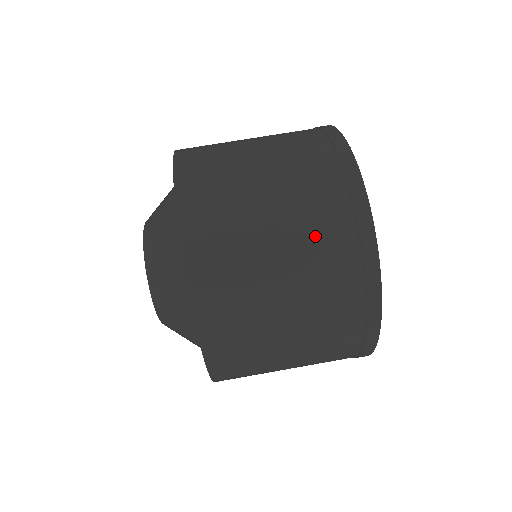
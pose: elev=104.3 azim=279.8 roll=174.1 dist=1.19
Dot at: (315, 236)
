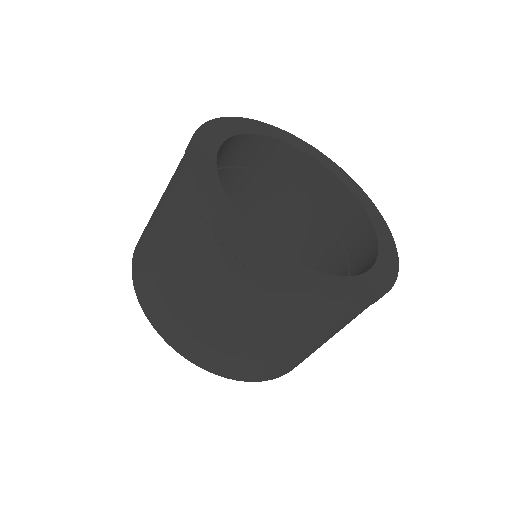
Dot at: (309, 330)
